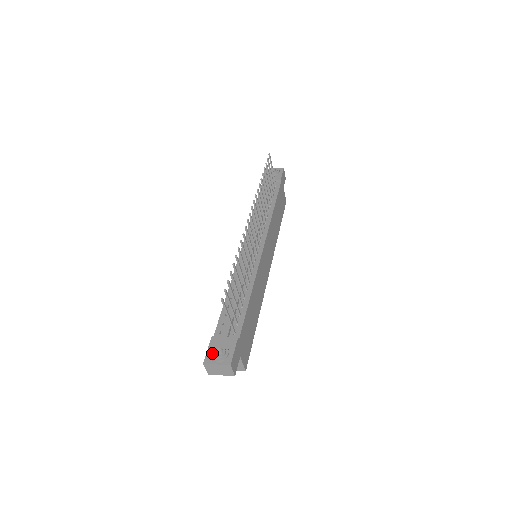
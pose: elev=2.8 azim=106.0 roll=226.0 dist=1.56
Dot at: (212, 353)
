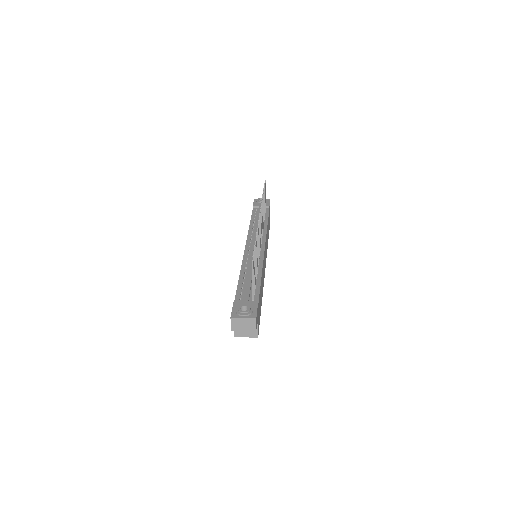
Dot at: (238, 309)
